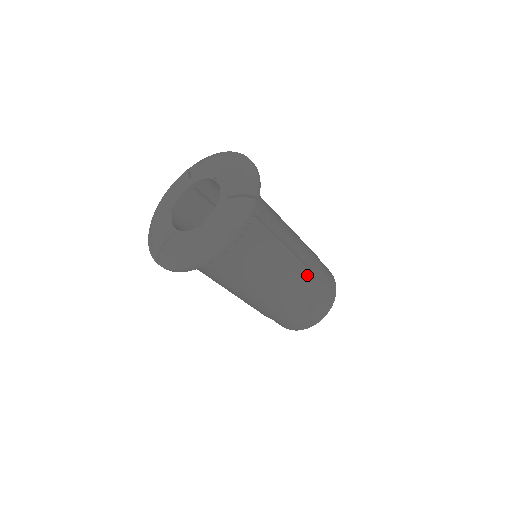
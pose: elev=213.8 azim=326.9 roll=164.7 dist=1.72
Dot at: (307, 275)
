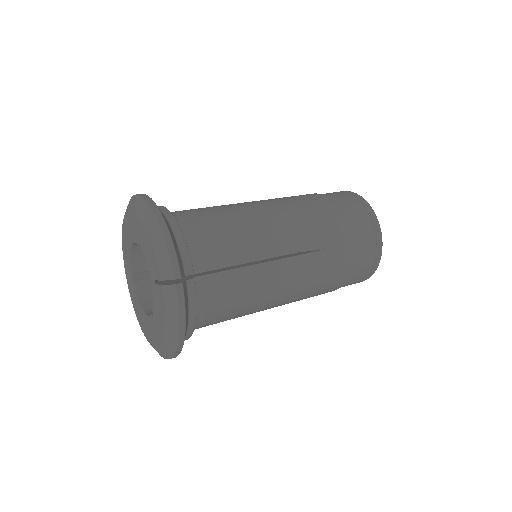
Dot at: (321, 259)
